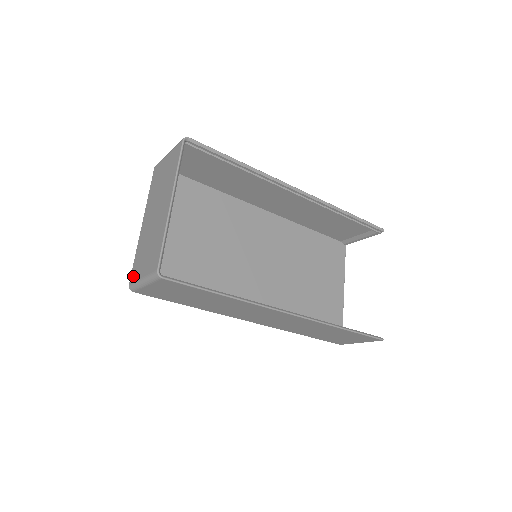
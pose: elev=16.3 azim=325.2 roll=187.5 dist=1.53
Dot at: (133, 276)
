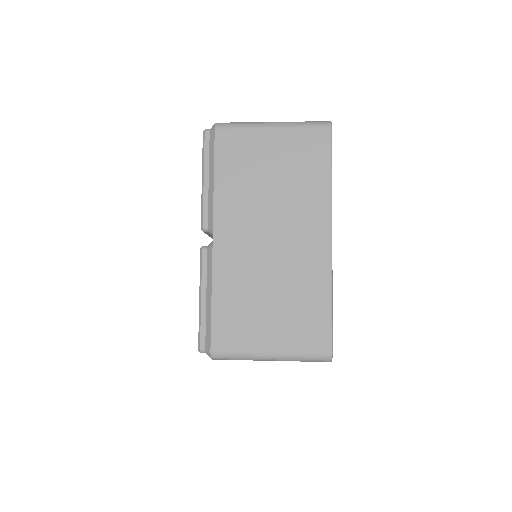
Dot at: (226, 339)
